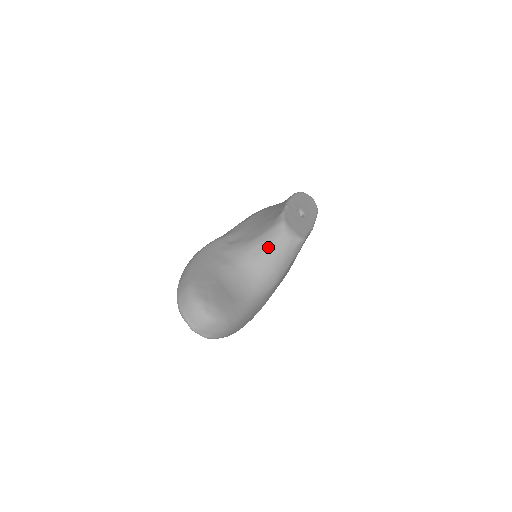
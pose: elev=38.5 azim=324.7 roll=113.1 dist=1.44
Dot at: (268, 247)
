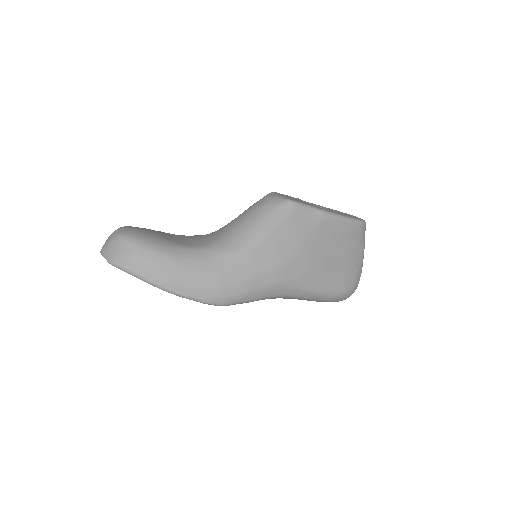
Dot at: (244, 212)
